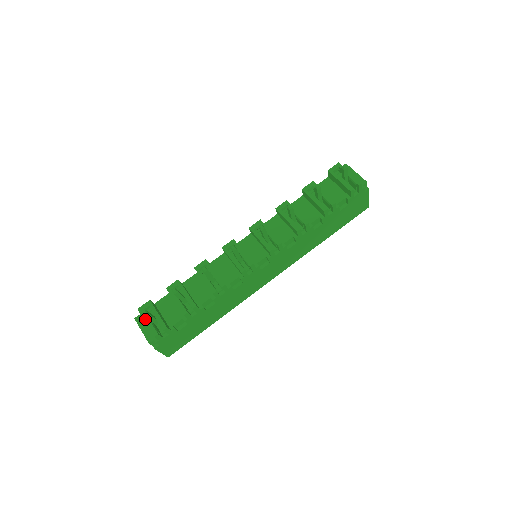
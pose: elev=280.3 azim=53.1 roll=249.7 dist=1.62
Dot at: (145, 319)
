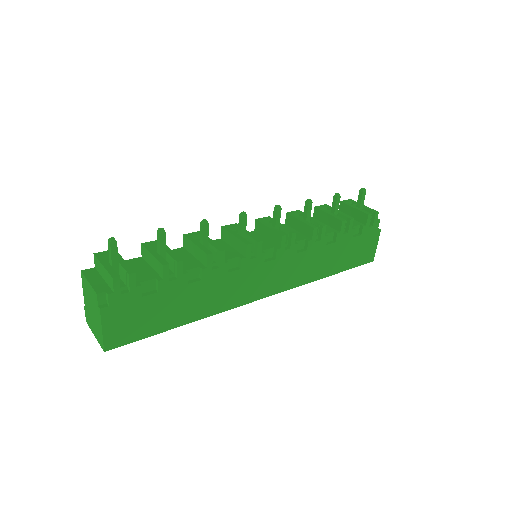
Dot at: (103, 262)
